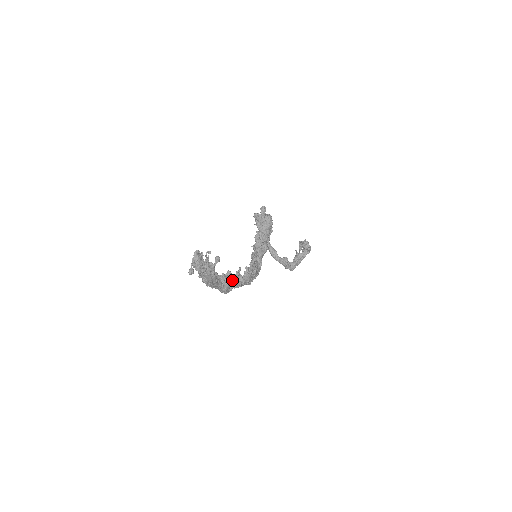
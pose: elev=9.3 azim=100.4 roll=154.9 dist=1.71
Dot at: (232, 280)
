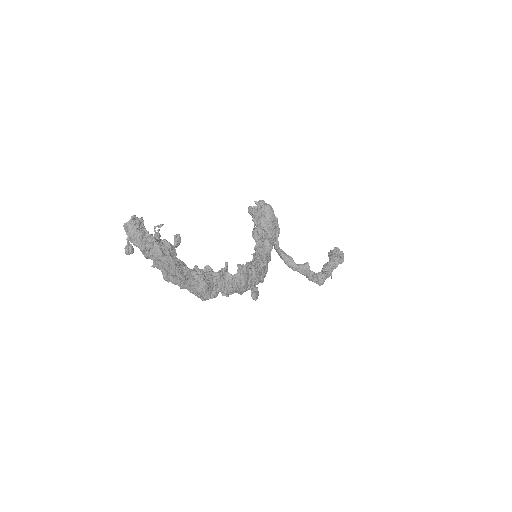
Dot at: (213, 277)
